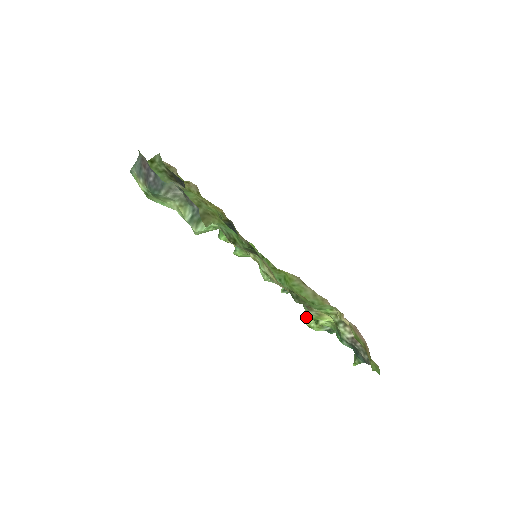
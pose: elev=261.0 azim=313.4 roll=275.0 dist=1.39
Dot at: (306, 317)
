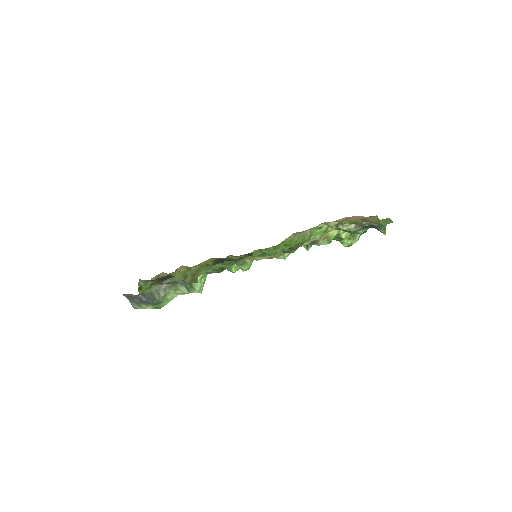
Dot at: occluded
